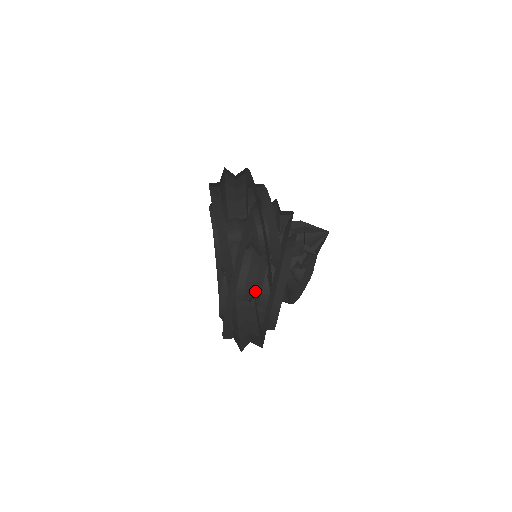
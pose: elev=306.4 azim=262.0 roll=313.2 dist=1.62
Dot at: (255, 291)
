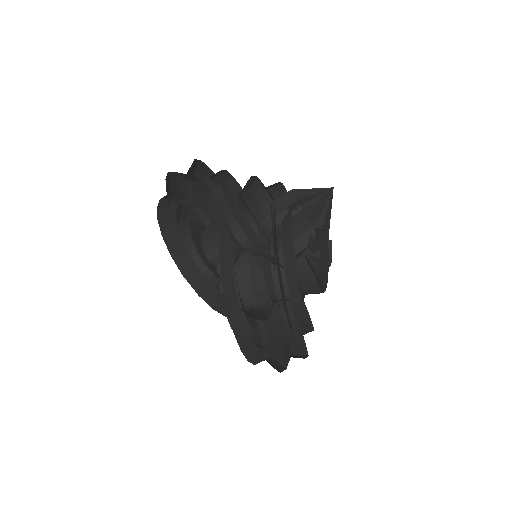
Dot at: occluded
